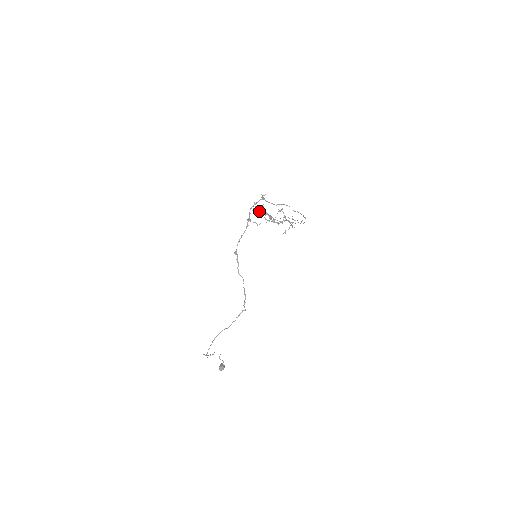
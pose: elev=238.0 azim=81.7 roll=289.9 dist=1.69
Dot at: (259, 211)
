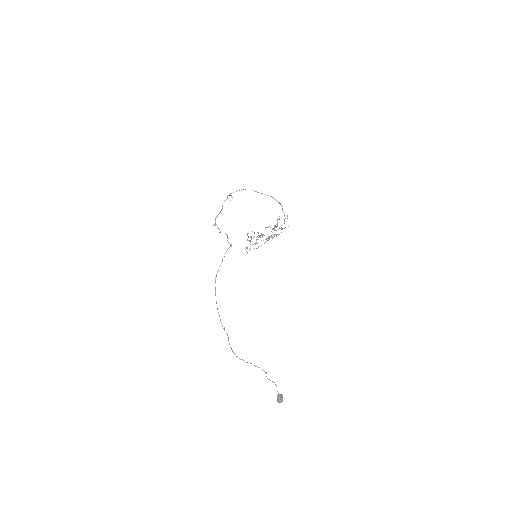
Dot at: occluded
